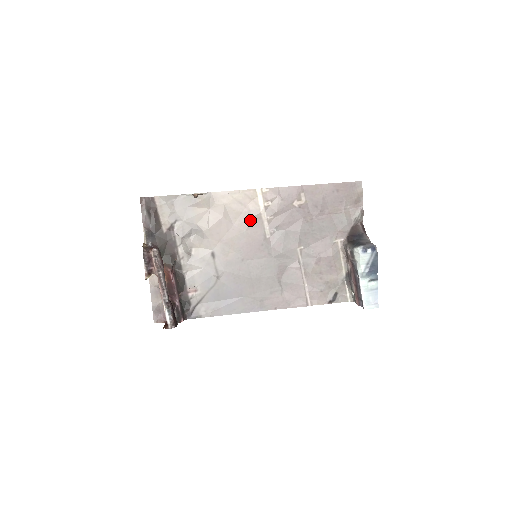
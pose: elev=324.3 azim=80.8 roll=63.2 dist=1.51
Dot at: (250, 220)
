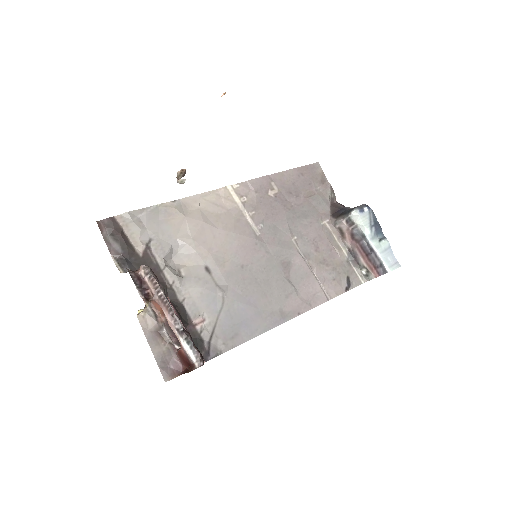
Dot at: (233, 220)
